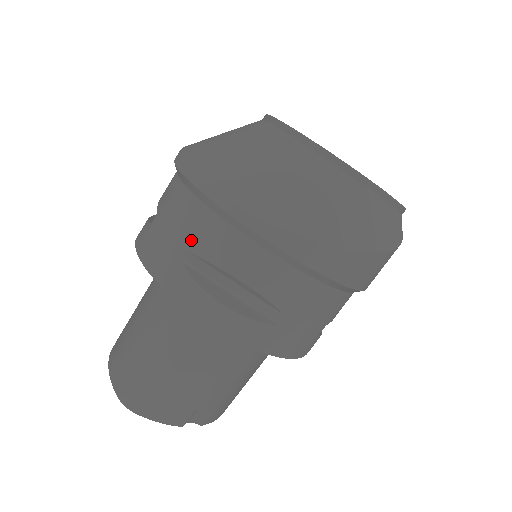
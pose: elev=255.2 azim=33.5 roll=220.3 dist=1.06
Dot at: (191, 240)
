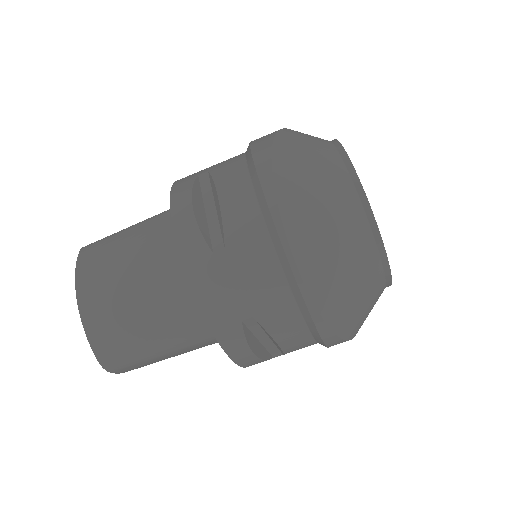
Dot at: (262, 311)
